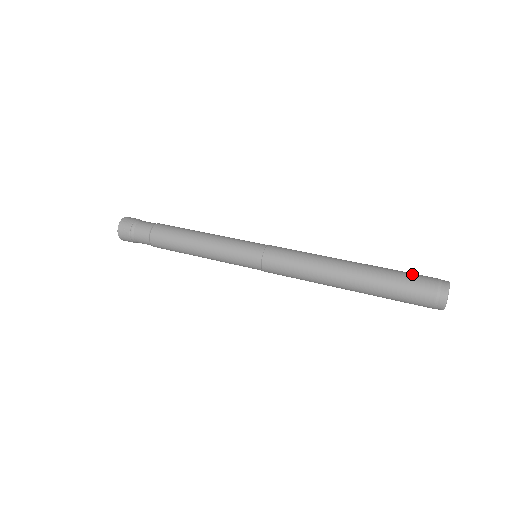
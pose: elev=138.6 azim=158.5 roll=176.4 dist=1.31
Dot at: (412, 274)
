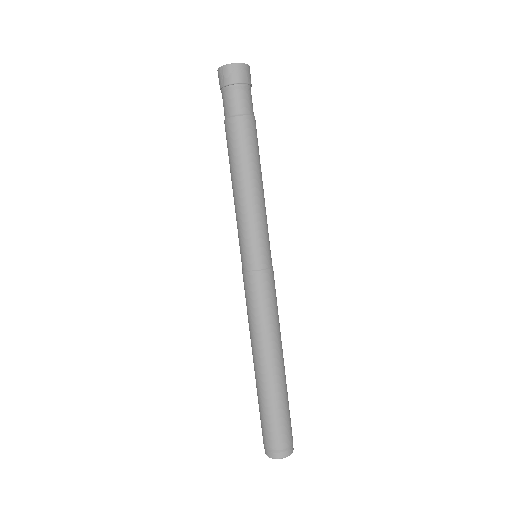
Dot at: (283, 424)
